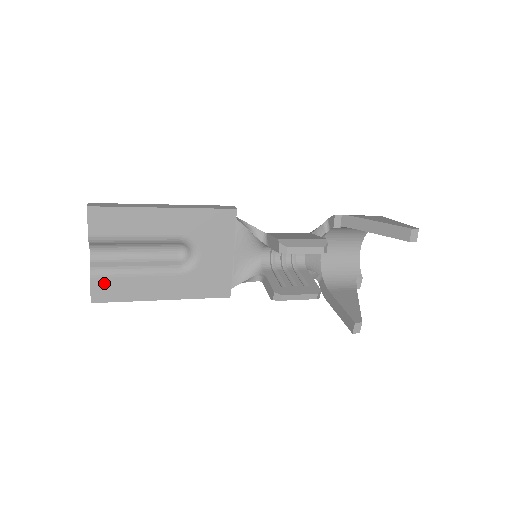
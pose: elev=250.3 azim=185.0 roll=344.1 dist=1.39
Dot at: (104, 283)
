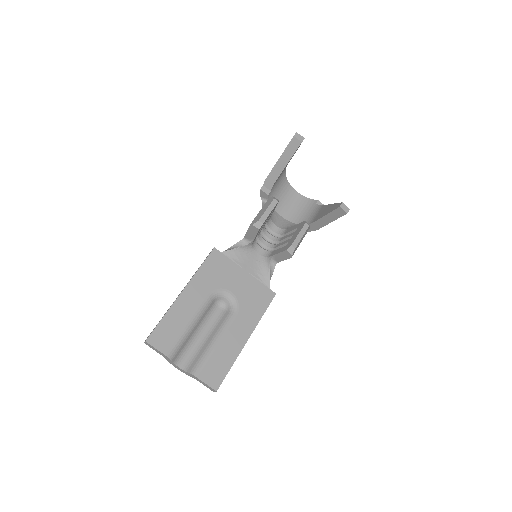
Dot at: (208, 371)
